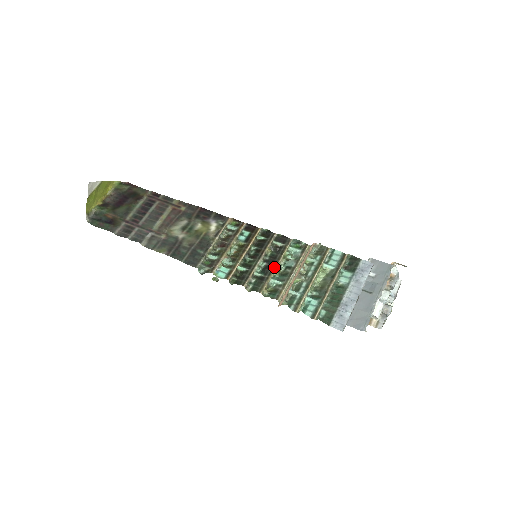
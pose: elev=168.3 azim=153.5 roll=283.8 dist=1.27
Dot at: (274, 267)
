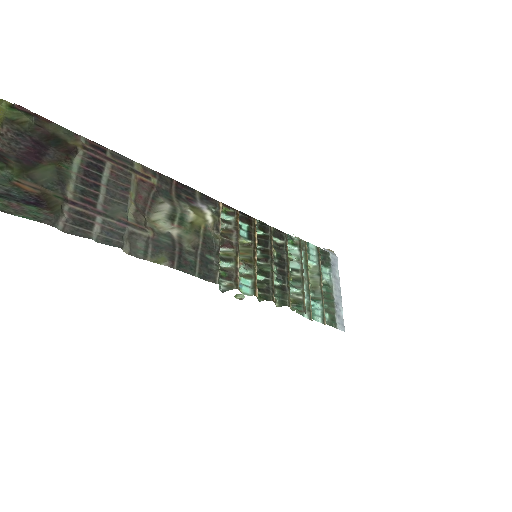
Dot at: (289, 272)
